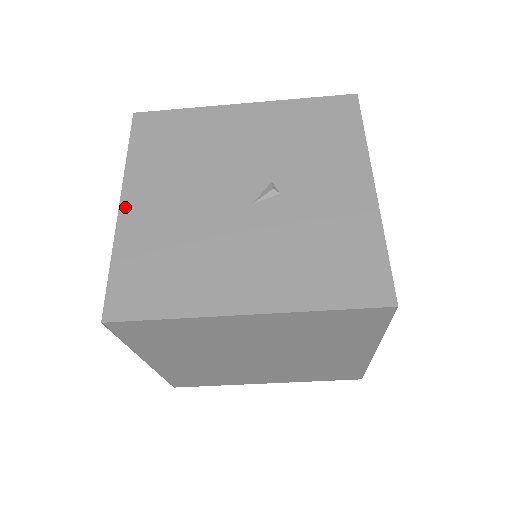
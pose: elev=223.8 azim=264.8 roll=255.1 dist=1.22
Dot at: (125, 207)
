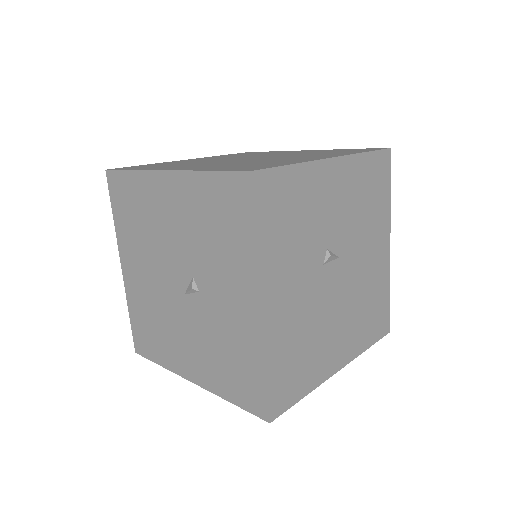
Dot at: (124, 271)
